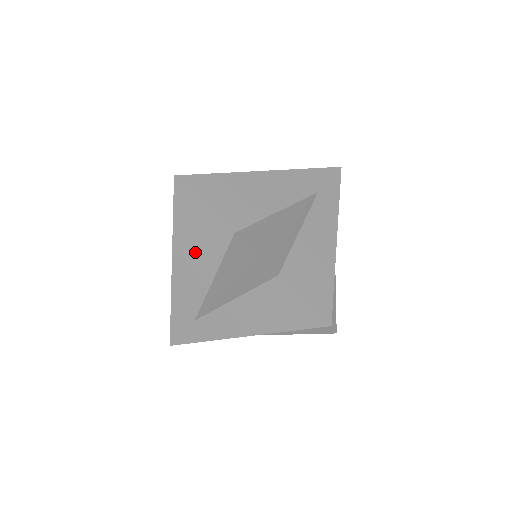
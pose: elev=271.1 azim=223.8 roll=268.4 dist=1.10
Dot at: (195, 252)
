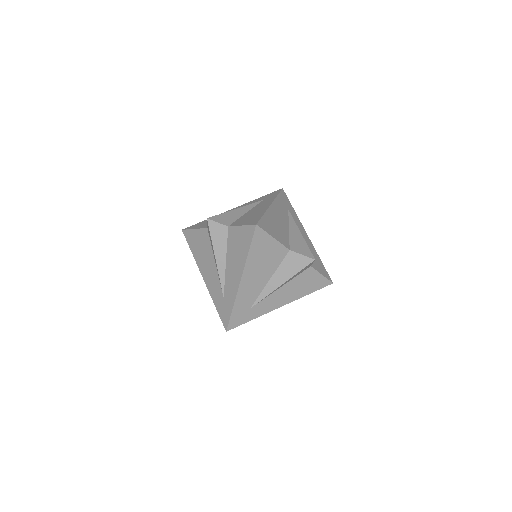
Dot at: (204, 257)
